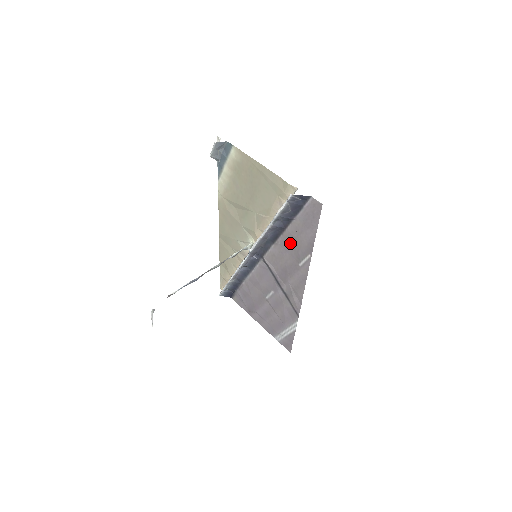
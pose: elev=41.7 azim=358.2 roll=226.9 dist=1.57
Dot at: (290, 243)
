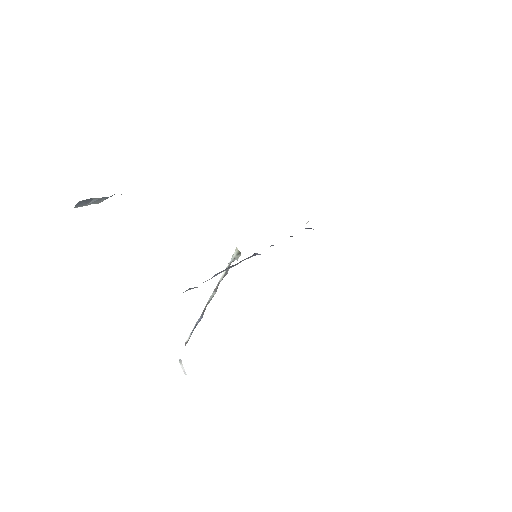
Dot at: occluded
